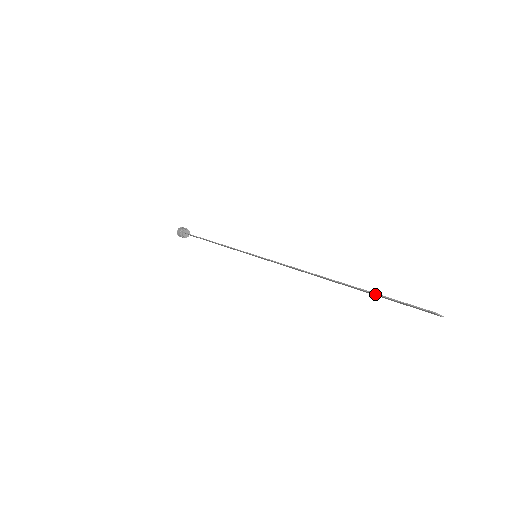
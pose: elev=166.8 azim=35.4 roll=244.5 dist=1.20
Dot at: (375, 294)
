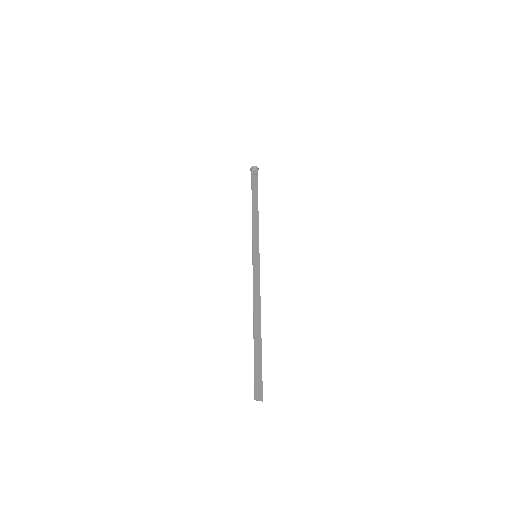
Dot at: (254, 361)
